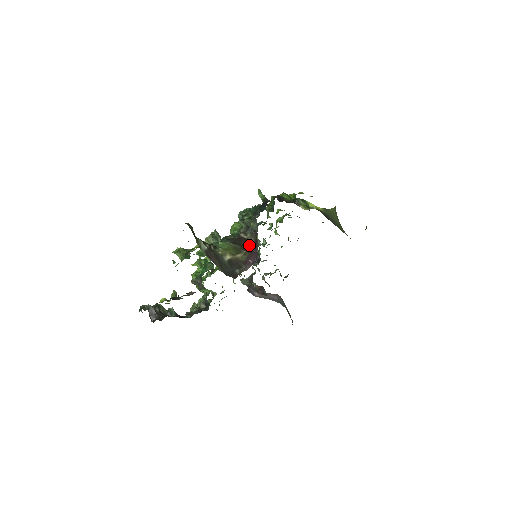
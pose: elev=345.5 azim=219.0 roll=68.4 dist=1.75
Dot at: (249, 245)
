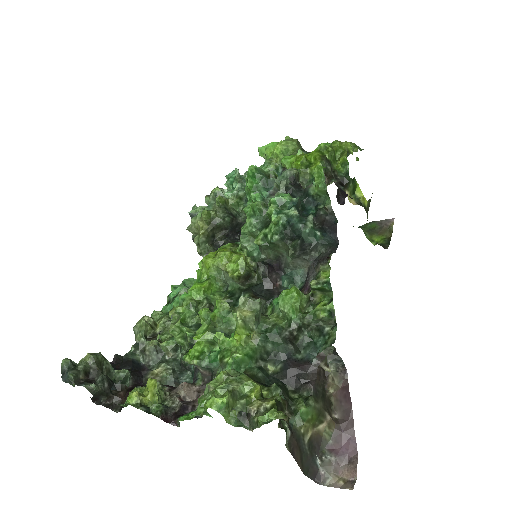
Dot at: (328, 387)
